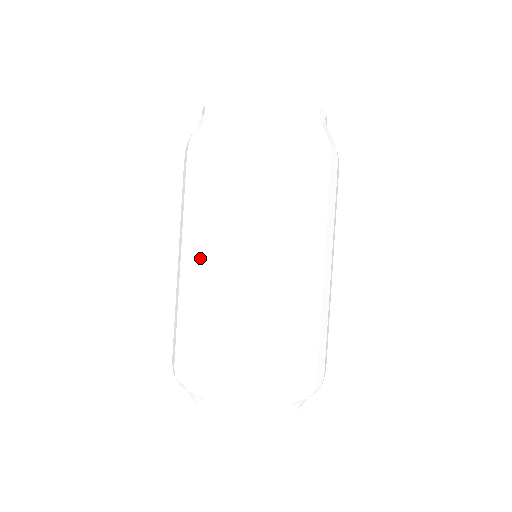
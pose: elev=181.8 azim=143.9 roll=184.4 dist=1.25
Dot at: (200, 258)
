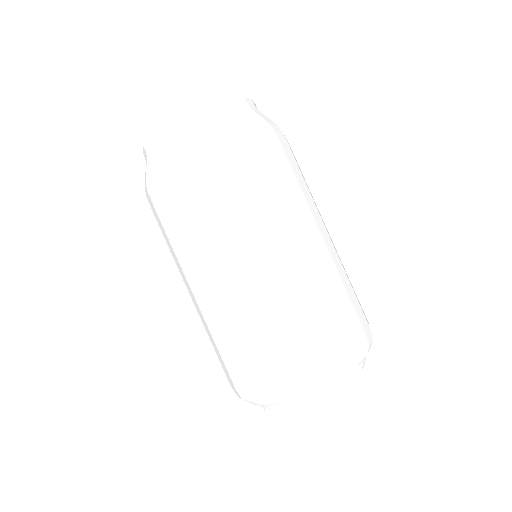
Dot at: (289, 247)
